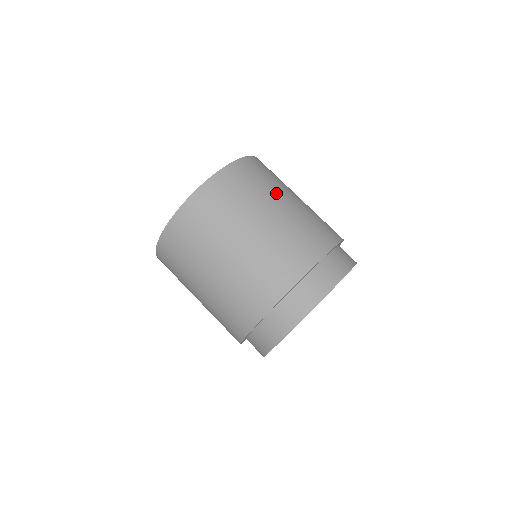
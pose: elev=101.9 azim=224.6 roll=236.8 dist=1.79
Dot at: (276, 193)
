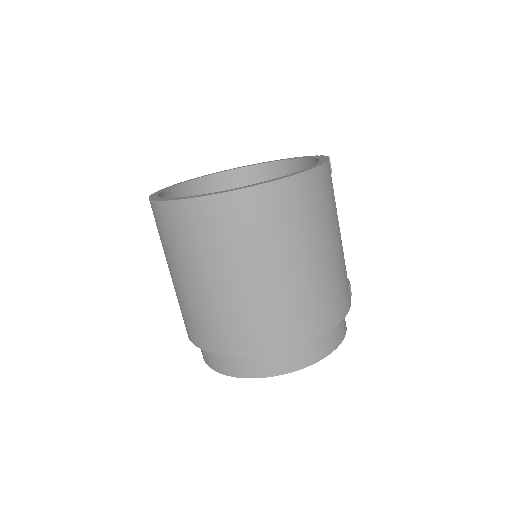
Dot at: (219, 264)
